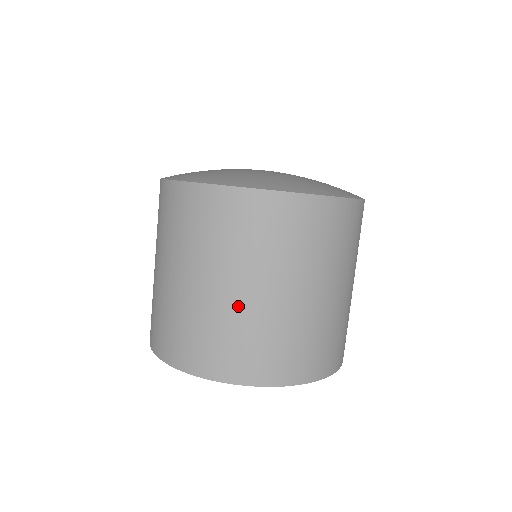
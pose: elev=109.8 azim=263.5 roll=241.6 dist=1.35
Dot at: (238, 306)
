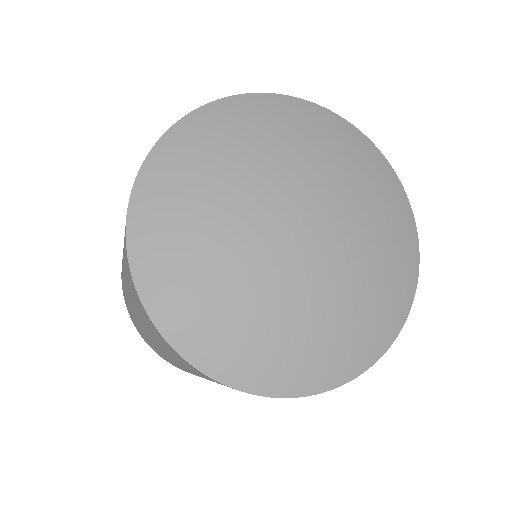
Dot at: (188, 371)
